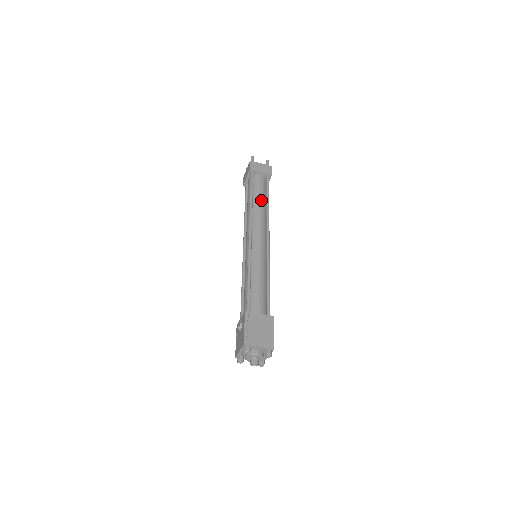
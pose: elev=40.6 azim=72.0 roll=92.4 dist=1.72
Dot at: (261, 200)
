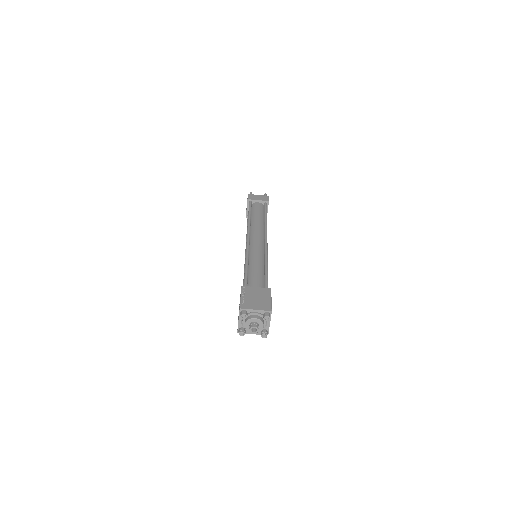
Dot at: (259, 217)
